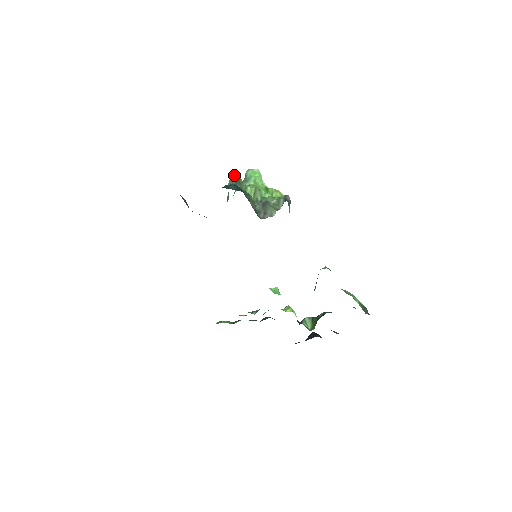
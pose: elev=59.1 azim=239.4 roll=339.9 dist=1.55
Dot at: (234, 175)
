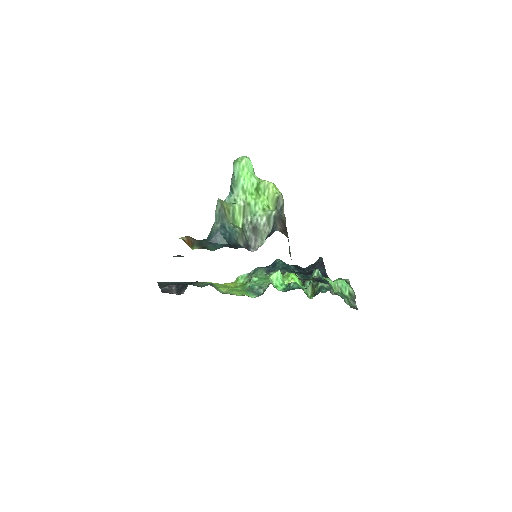
Dot at: (218, 209)
